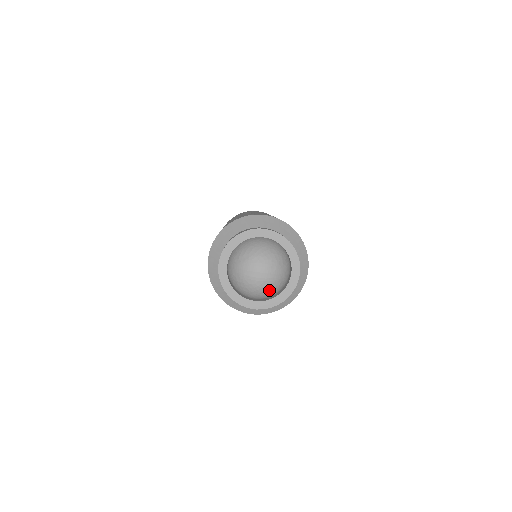
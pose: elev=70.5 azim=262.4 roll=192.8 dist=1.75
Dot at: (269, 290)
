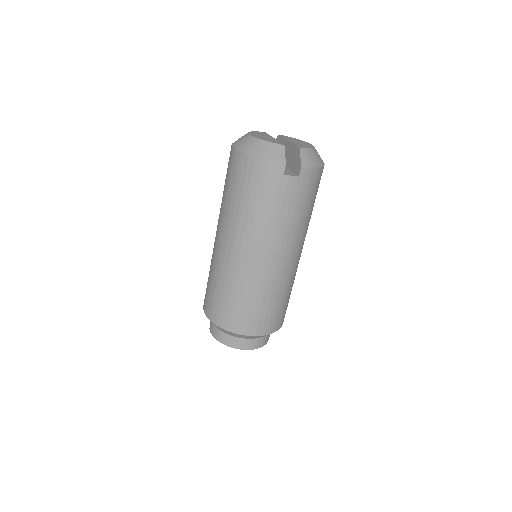
Dot at: occluded
